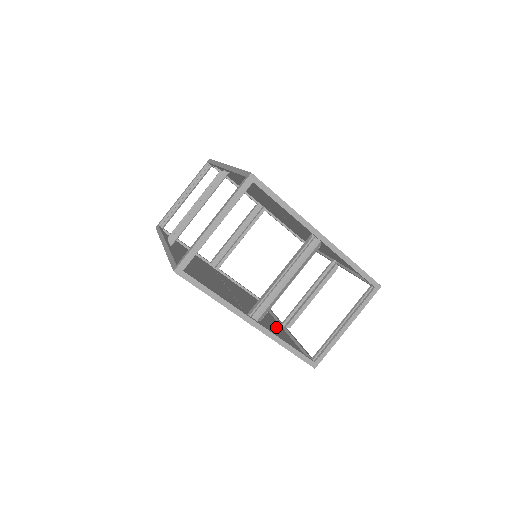
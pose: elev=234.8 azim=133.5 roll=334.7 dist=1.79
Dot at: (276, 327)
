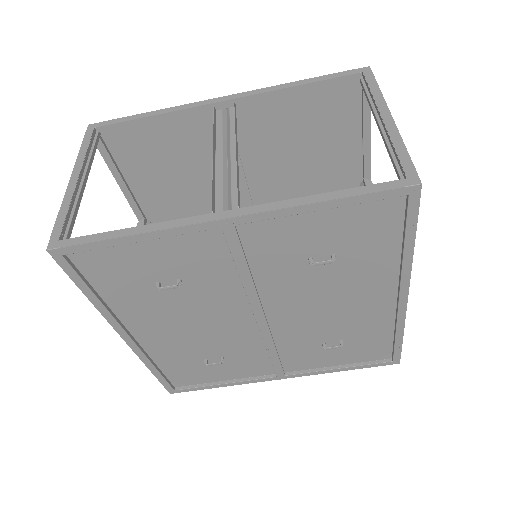
Dot at: (359, 275)
